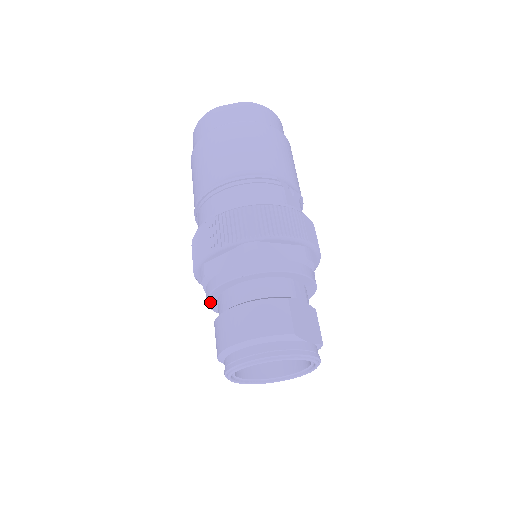
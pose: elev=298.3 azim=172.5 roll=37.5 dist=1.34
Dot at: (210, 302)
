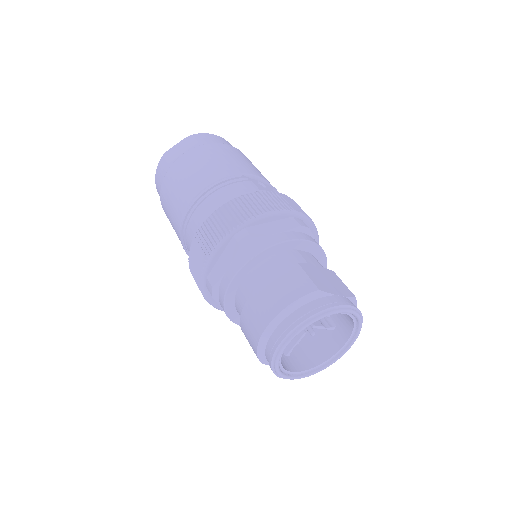
Dot at: (229, 313)
